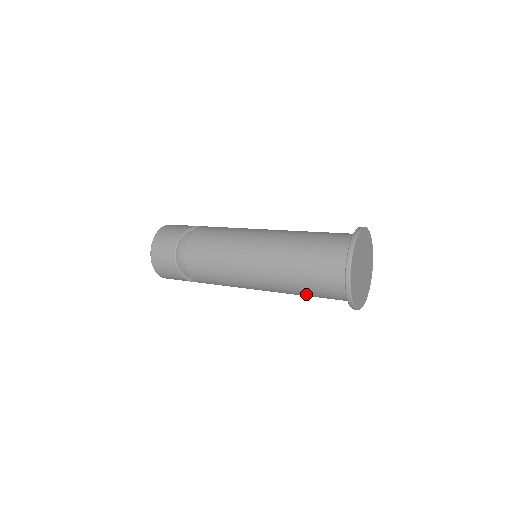
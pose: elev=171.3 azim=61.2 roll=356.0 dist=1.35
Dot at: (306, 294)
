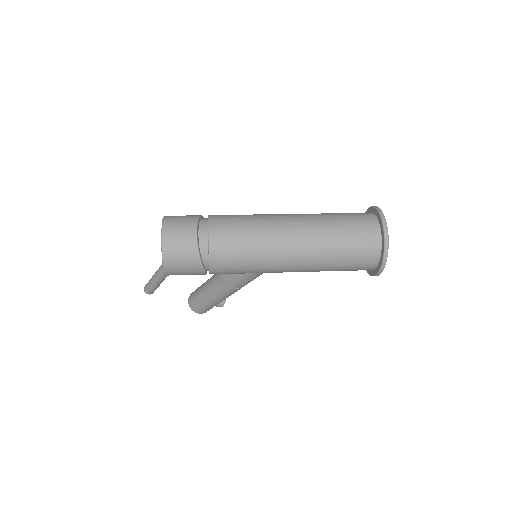
Dot at: (339, 260)
